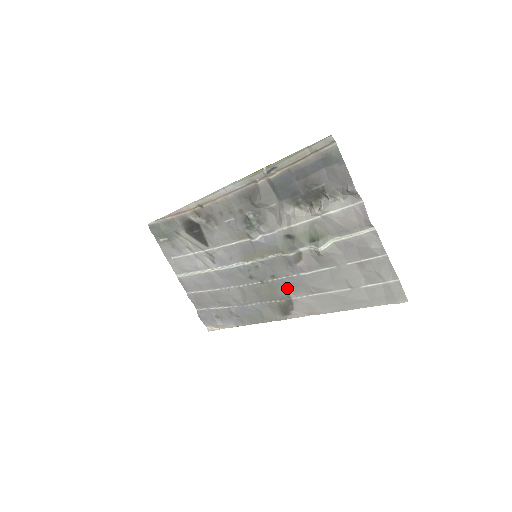
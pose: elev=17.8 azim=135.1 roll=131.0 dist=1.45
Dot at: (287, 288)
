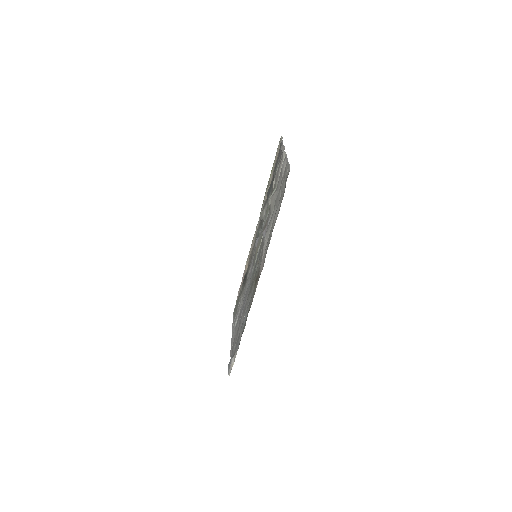
Dot at: occluded
